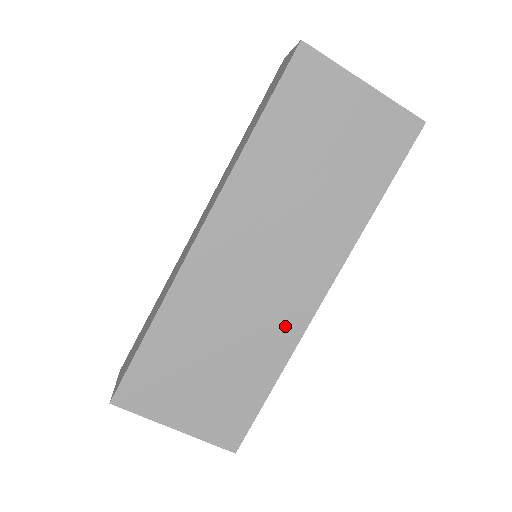
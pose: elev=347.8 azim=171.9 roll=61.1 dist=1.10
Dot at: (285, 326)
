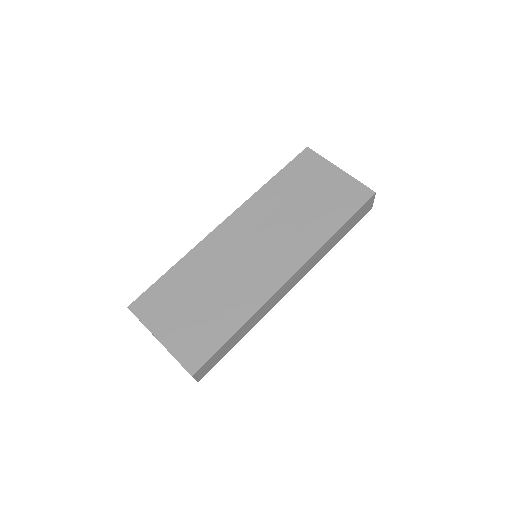
Dot at: (258, 289)
